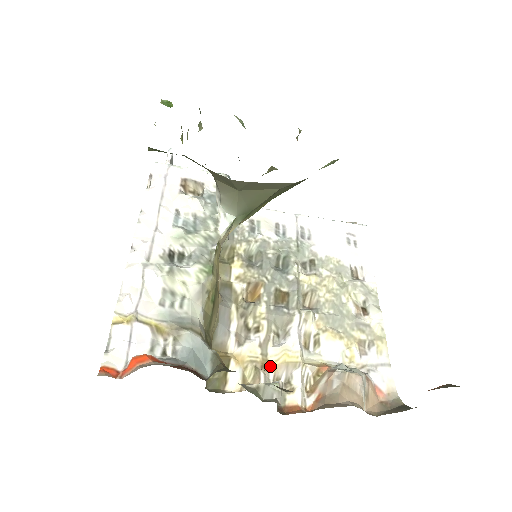
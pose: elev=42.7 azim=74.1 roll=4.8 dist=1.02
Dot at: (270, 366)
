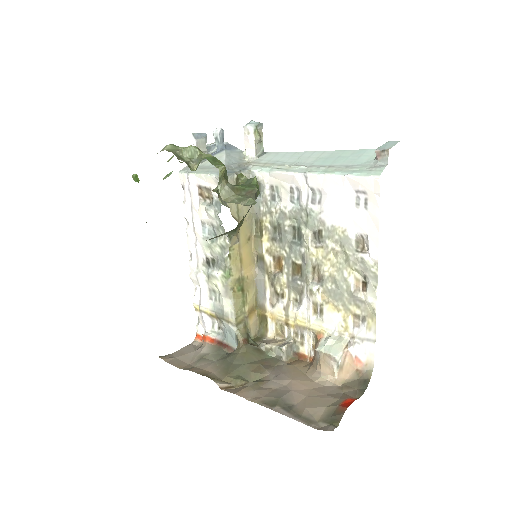
Dot at: (290, 325)
